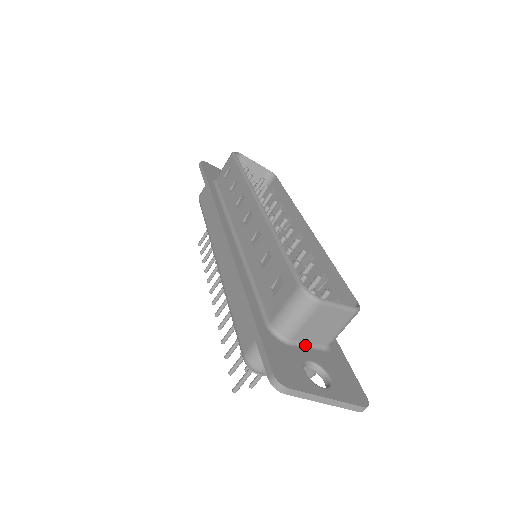
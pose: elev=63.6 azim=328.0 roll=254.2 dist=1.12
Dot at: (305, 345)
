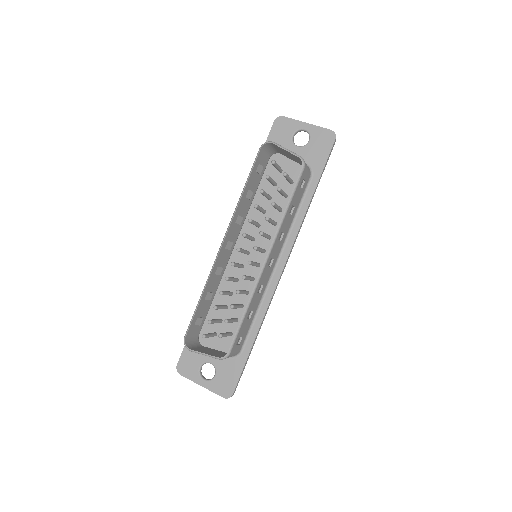
Dot at: occluded
